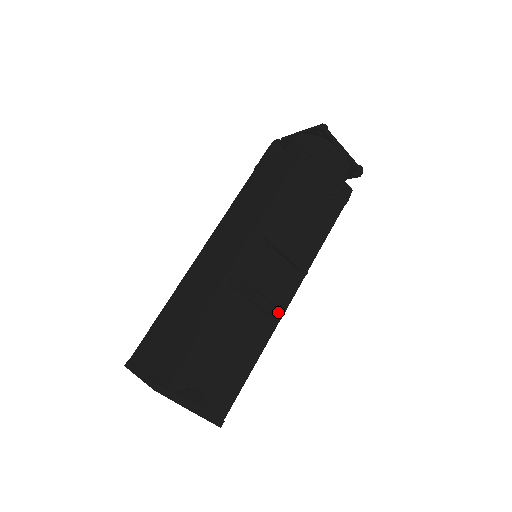
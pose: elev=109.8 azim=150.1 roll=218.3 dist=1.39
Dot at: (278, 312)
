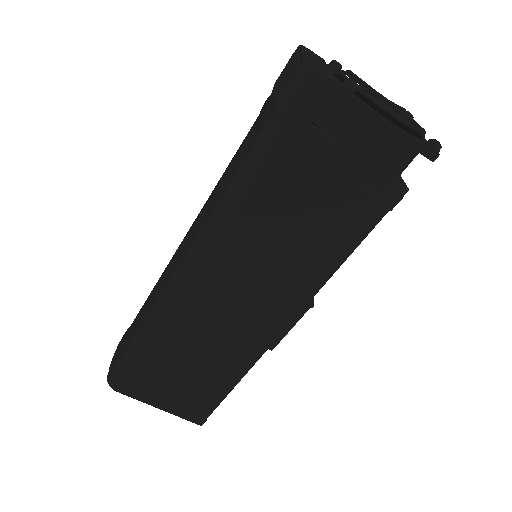
Dot at: occluded
